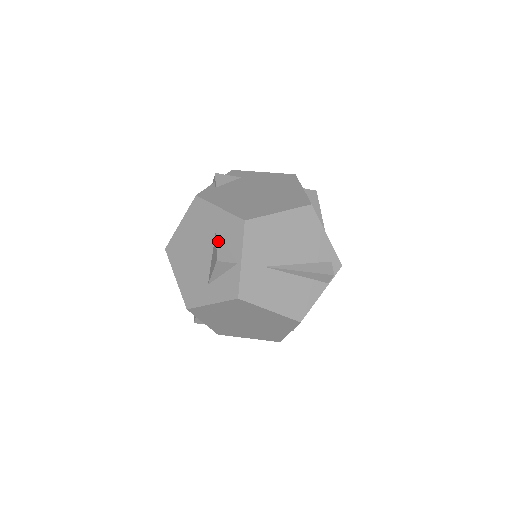
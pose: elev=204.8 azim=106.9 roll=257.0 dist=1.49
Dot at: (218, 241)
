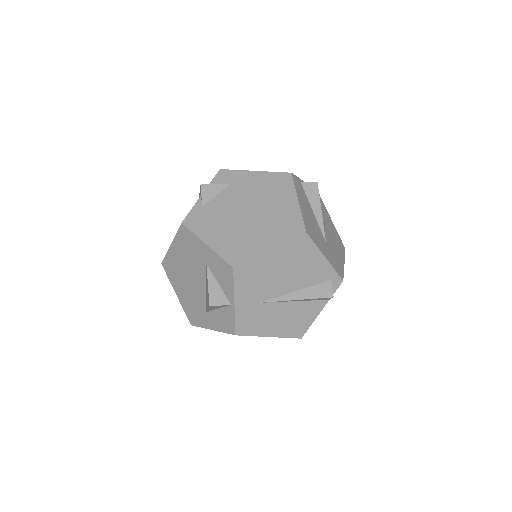
Dot at: (209, 280)
